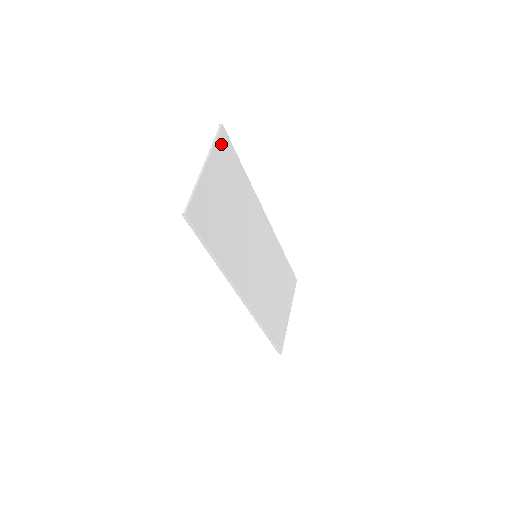
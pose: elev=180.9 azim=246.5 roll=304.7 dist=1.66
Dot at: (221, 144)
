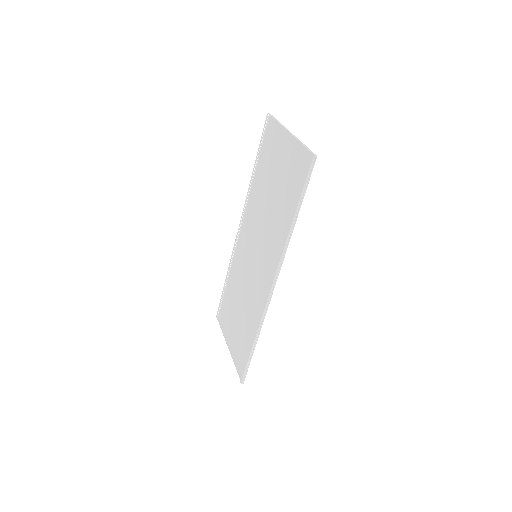
Dot at: (274, 128)
